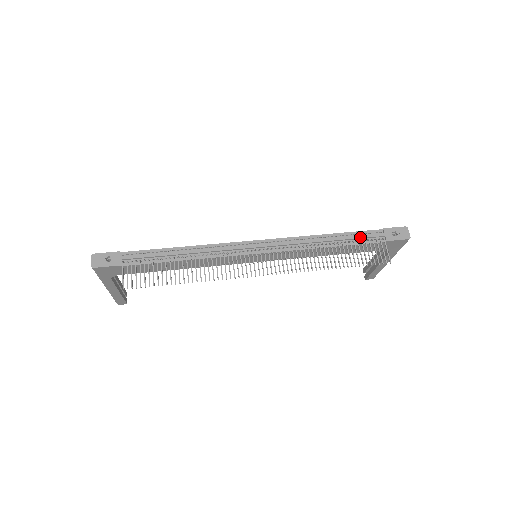
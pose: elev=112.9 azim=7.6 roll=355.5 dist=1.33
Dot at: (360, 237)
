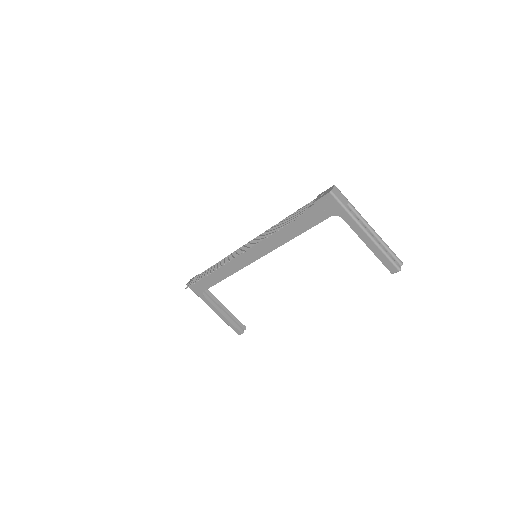
Dot at: occluded
